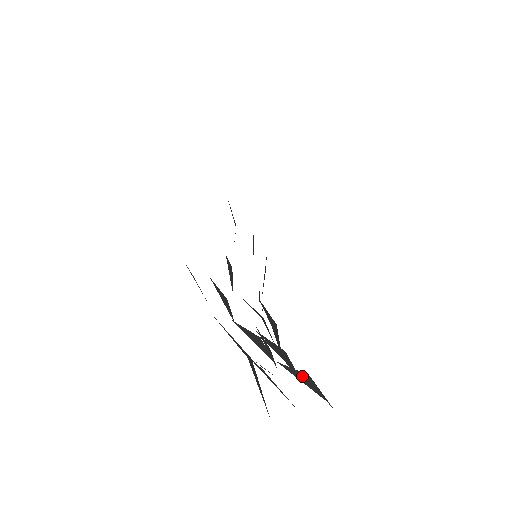
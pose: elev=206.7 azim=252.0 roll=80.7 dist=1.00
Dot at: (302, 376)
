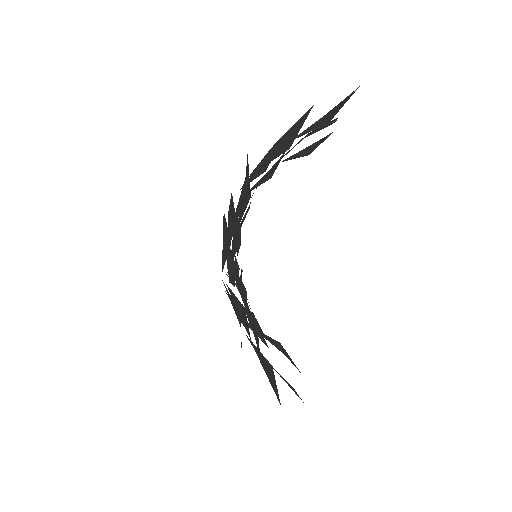
Dot at: (272, 340)
